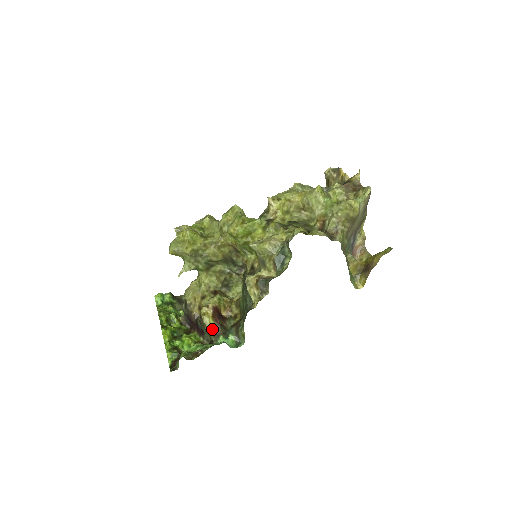
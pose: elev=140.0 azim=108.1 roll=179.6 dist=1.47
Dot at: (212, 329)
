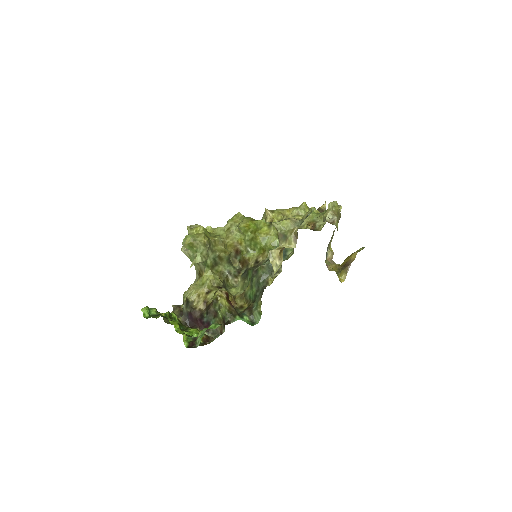
Dot at: (228, 310)
